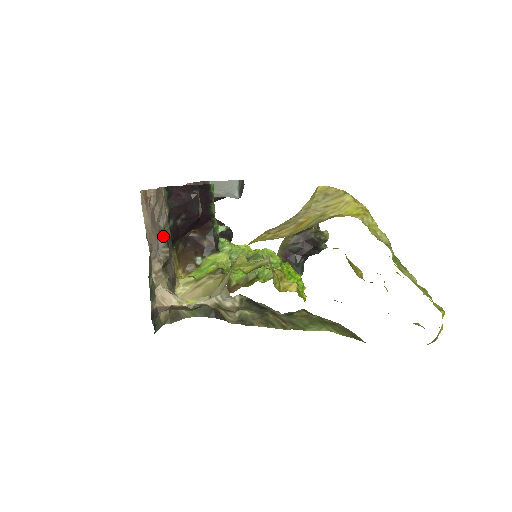
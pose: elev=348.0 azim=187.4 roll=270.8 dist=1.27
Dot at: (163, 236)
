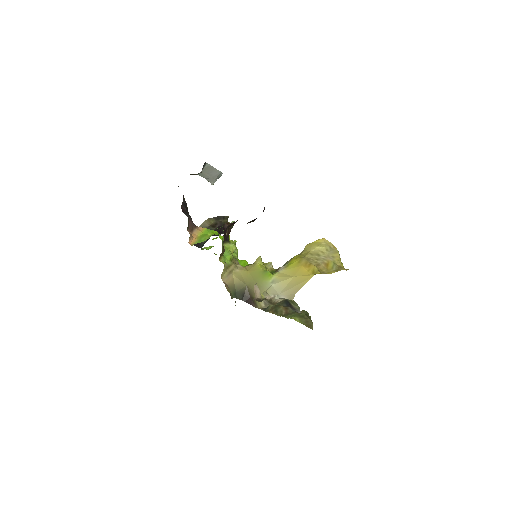
Dot at: occluded
